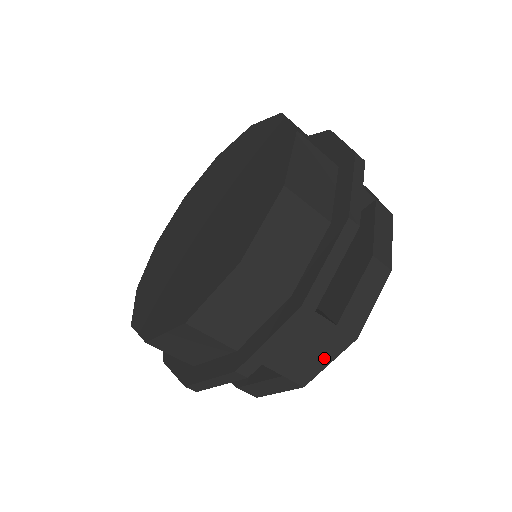
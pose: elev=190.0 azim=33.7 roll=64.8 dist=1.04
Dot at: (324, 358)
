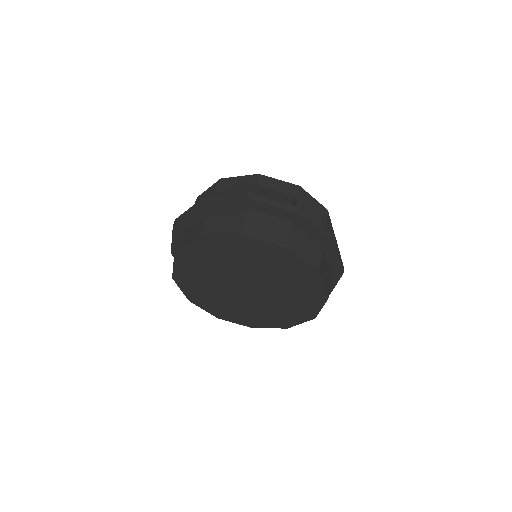
Dot at: occluded
